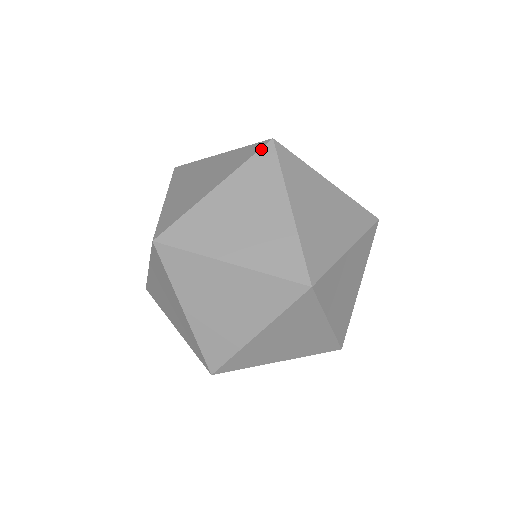
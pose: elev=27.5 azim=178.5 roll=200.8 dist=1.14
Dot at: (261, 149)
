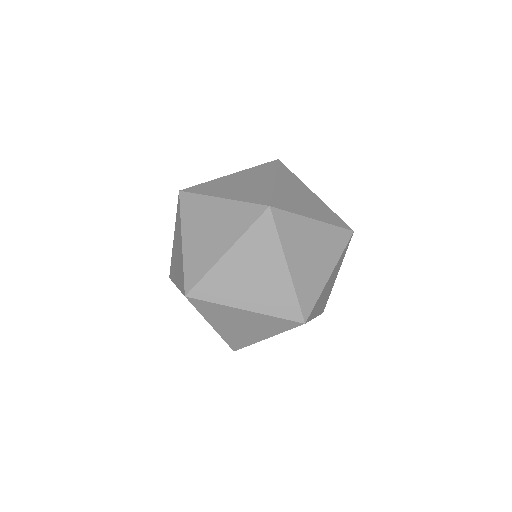
Dot at: (278, 163)
